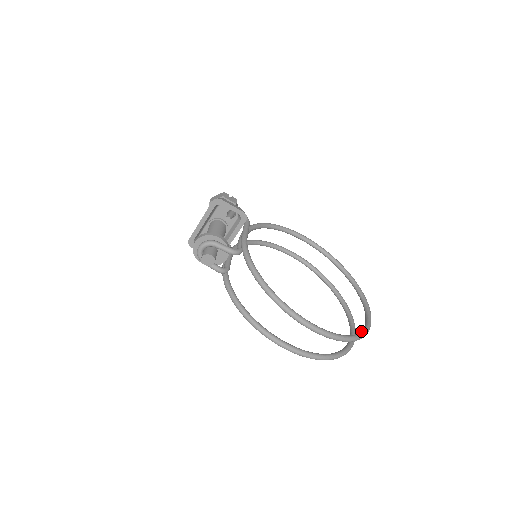
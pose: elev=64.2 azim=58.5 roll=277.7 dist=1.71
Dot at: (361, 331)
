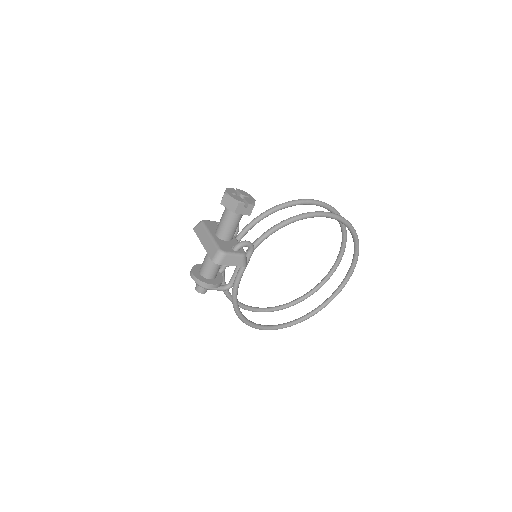
Dot at: (320, 308)
